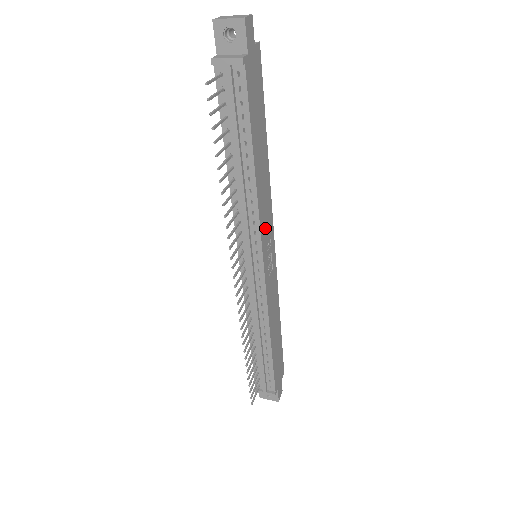
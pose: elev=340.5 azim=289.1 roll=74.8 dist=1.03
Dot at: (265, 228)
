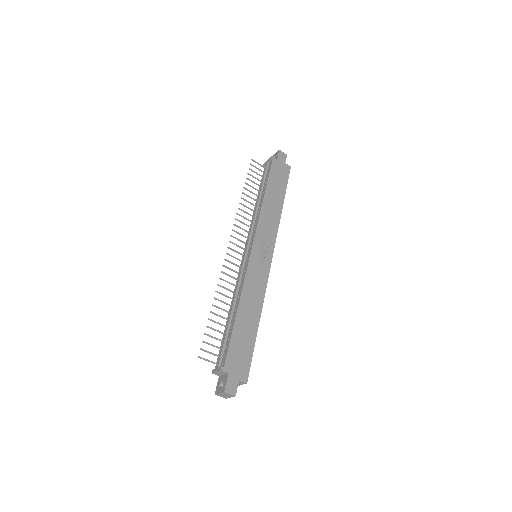
Dot at: (264, 233)
